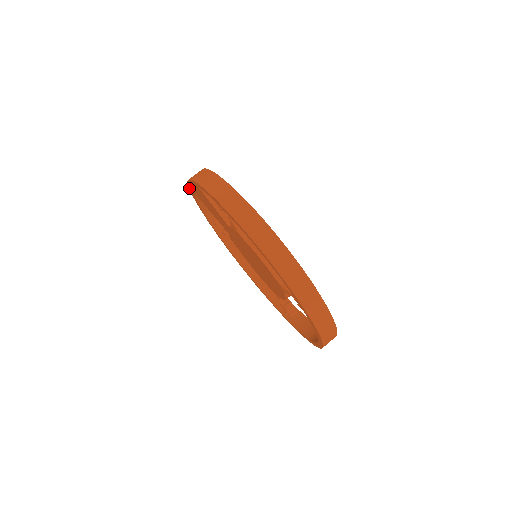
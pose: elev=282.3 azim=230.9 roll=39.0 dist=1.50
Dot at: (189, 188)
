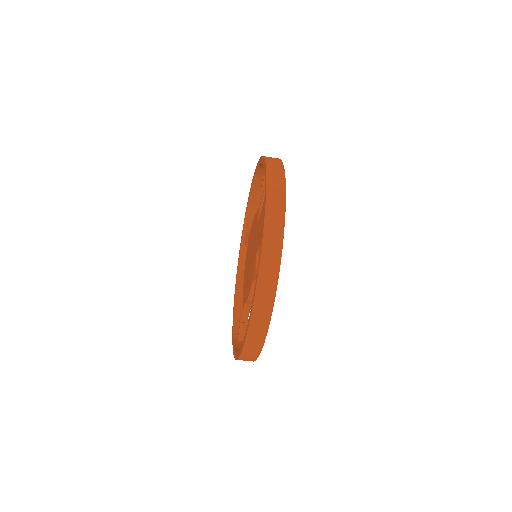
Dot at: (266, 193)
